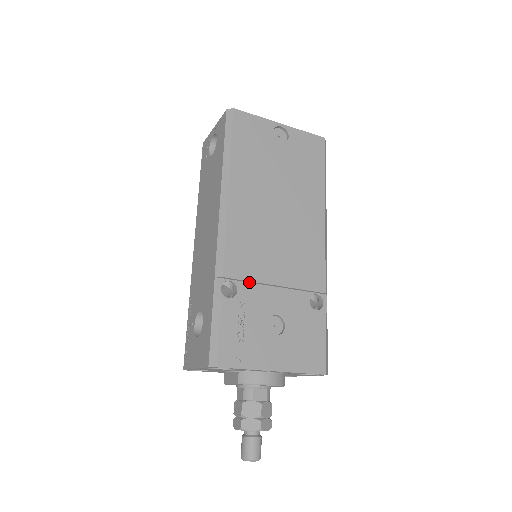
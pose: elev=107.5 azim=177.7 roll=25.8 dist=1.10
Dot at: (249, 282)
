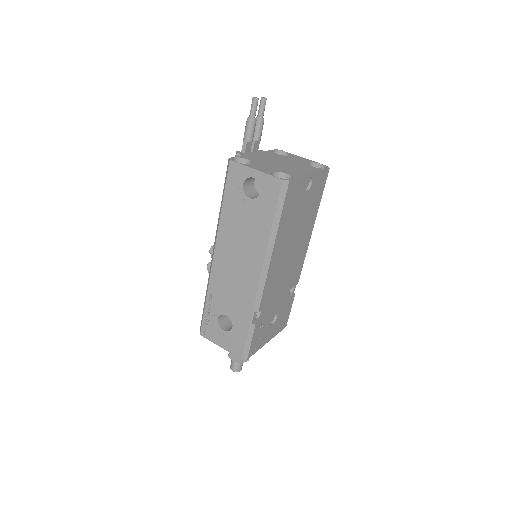
Dot at: occluded
